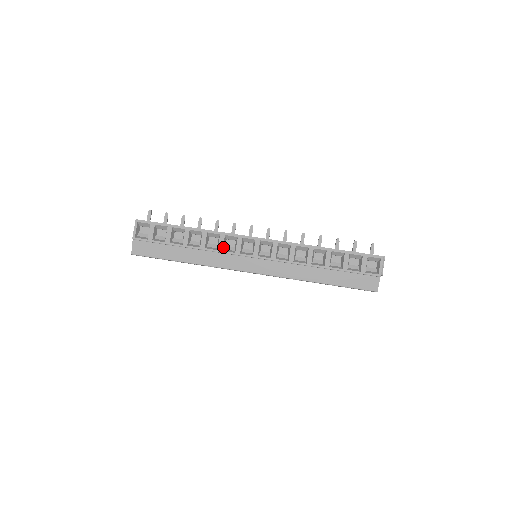
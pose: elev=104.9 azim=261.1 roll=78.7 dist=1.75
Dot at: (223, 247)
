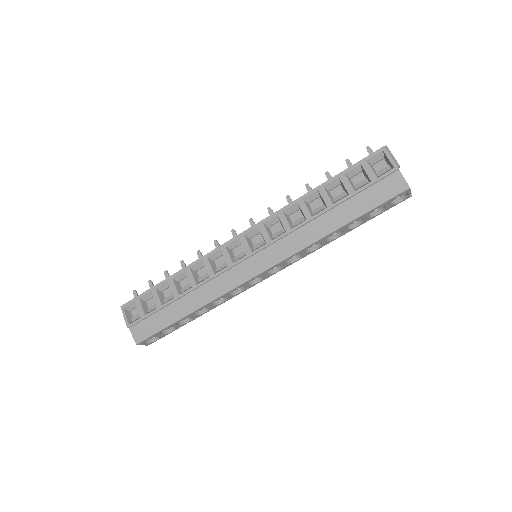
Dot at: (213, 270)
